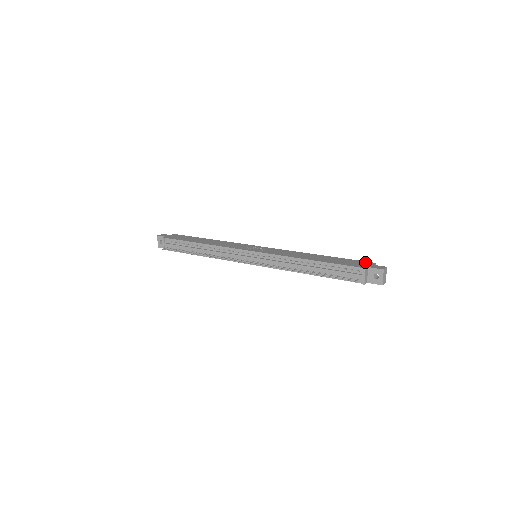
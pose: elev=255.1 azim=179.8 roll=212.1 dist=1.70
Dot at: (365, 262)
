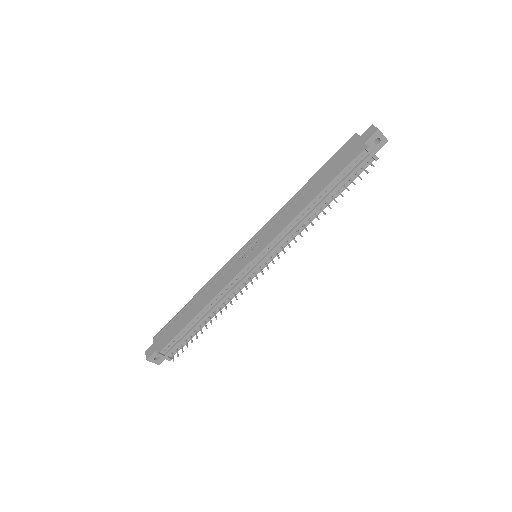
Dot at: (348, 143)
